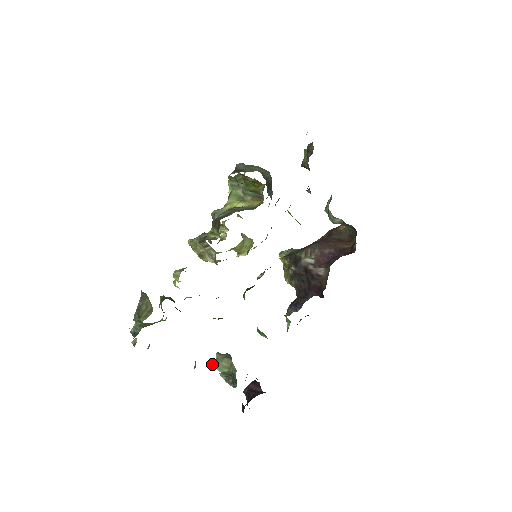
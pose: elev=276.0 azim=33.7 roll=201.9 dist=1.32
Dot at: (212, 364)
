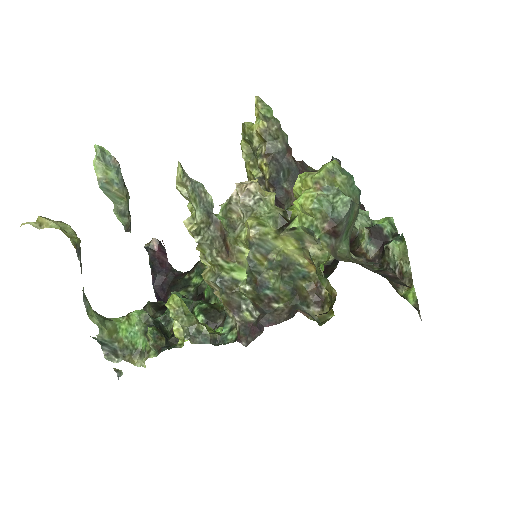
Dot at: occluded
